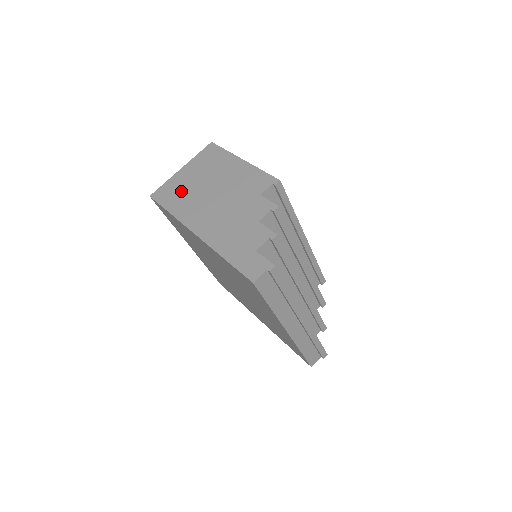
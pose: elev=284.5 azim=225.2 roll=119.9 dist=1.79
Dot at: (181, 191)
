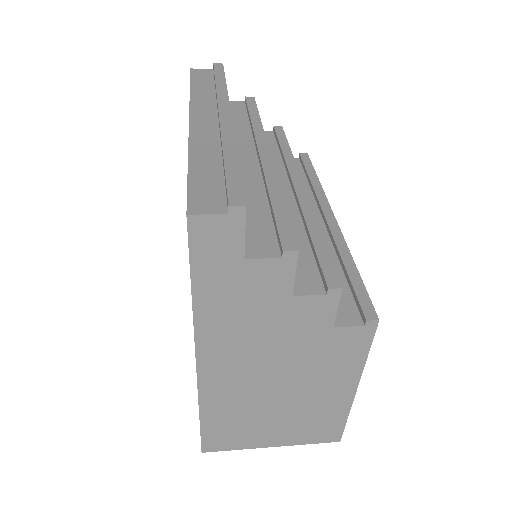
Dot at: occluded
